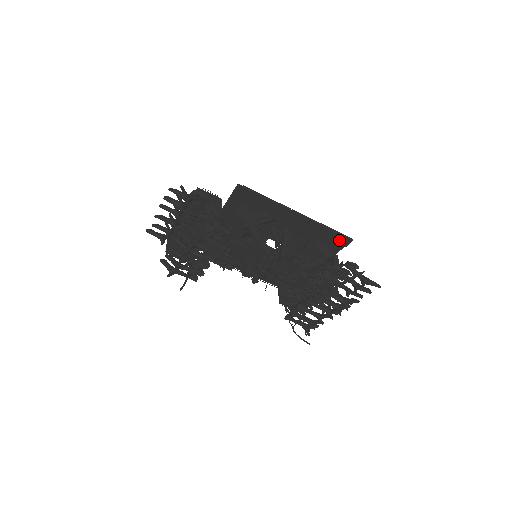
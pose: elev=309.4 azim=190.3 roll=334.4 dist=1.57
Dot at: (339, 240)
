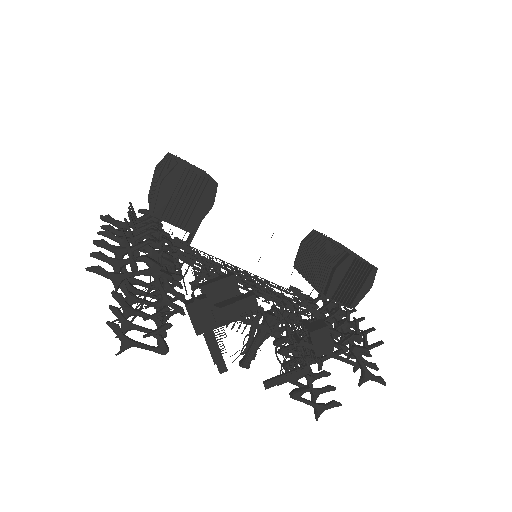
Dot at: occluded
